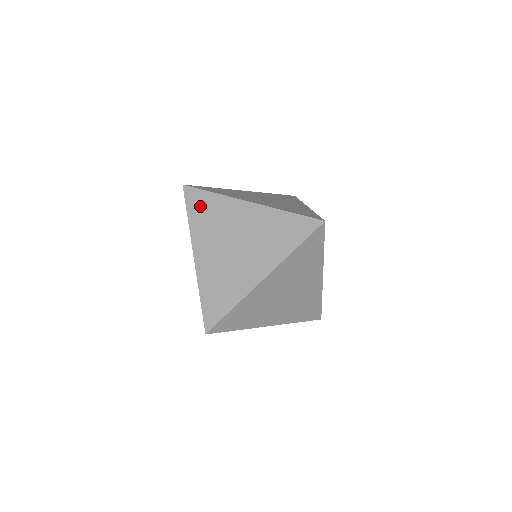
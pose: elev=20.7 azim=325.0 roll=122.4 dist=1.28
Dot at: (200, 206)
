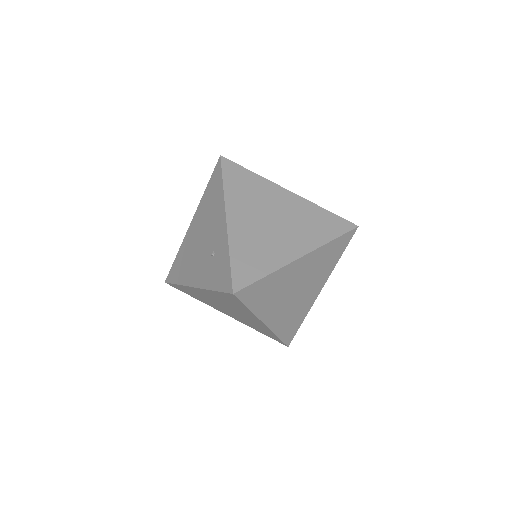
Dot at: (238, 178)
